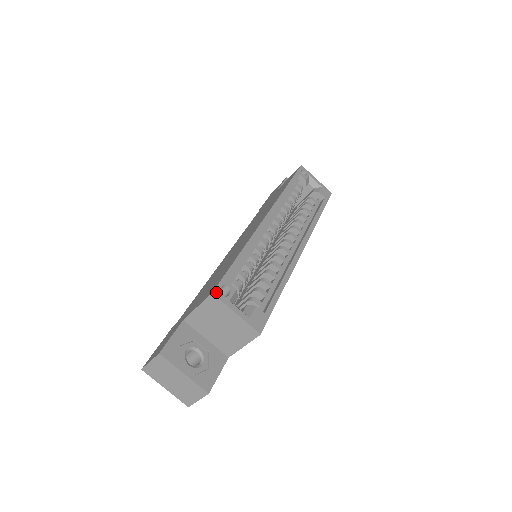
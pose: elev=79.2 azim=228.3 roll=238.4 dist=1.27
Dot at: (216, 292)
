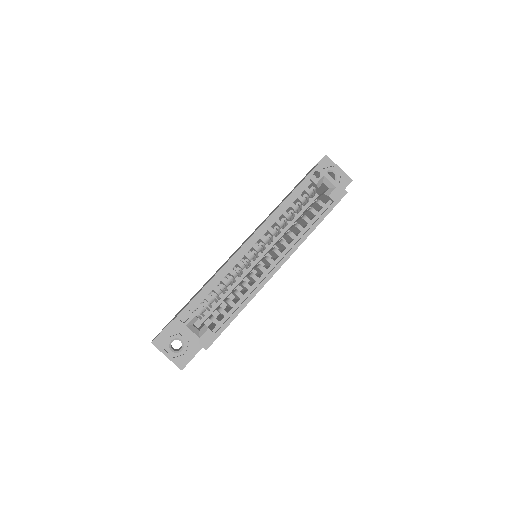
Dot at: (176, 319)
